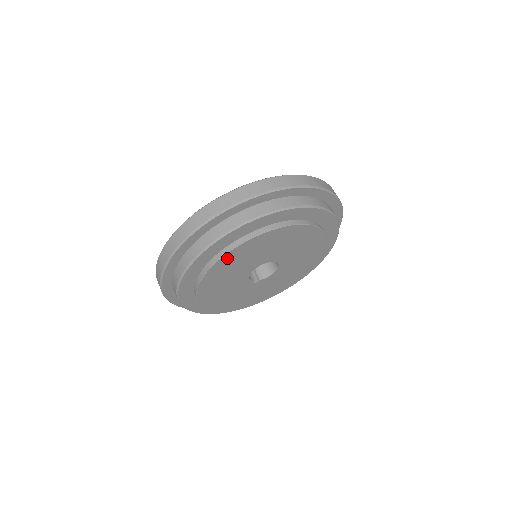
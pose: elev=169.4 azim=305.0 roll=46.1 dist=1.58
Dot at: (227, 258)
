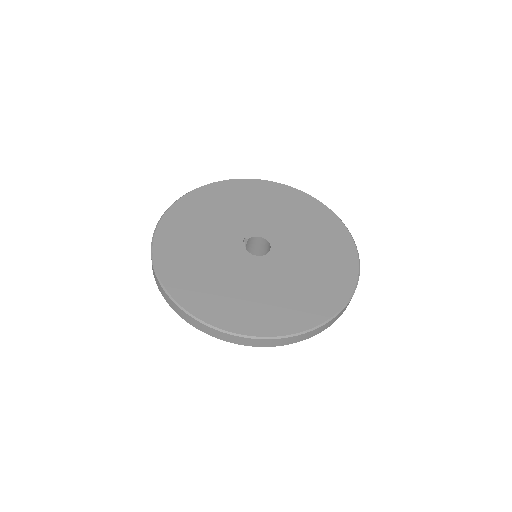
Dot at: occluded
